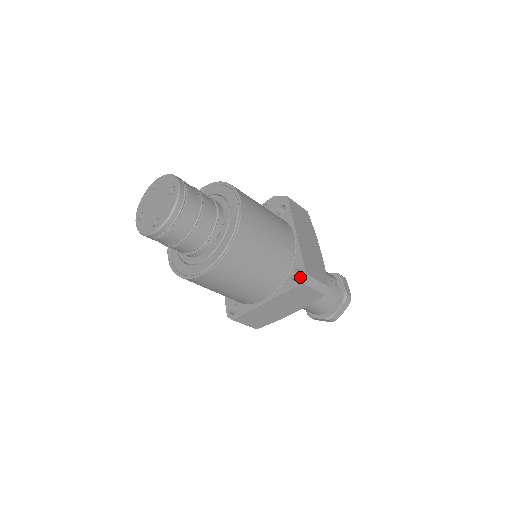
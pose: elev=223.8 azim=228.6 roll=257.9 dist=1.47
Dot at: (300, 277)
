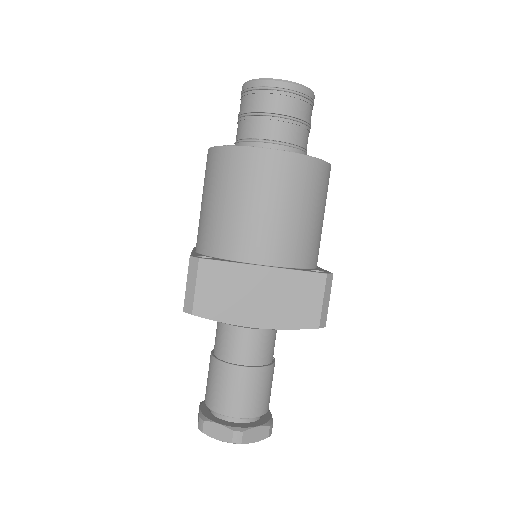
Dot at: (325, 272)
